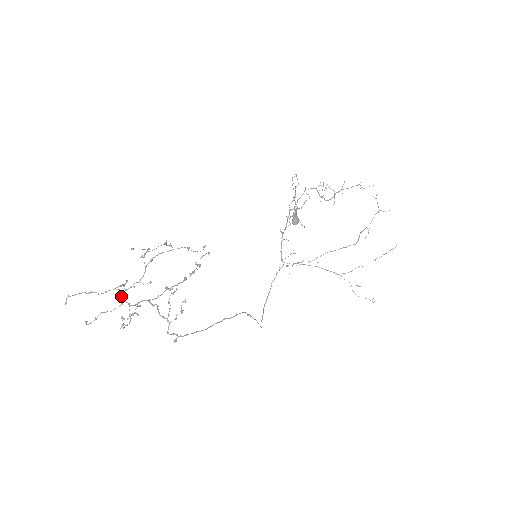
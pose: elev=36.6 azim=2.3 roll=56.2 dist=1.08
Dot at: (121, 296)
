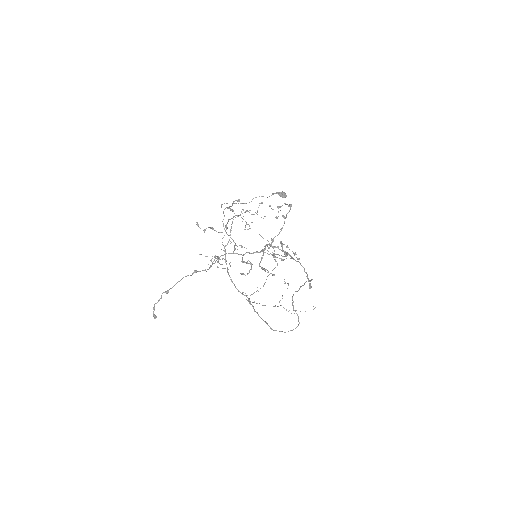
Dot at: (238, 254)
